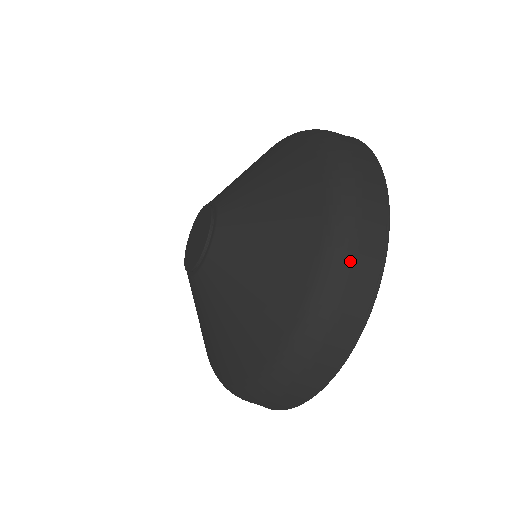
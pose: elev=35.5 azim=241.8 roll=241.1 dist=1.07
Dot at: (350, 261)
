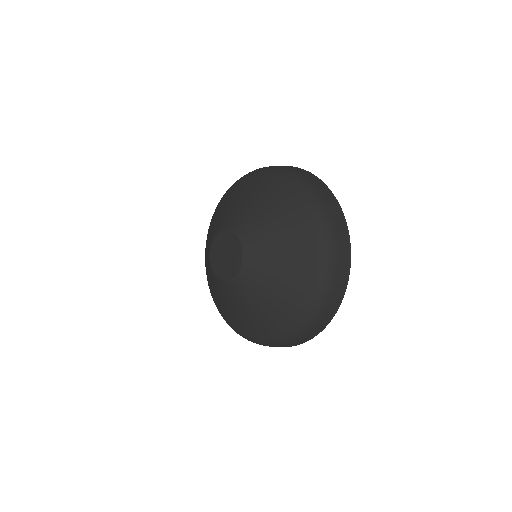
Dot at: (277, 346)
